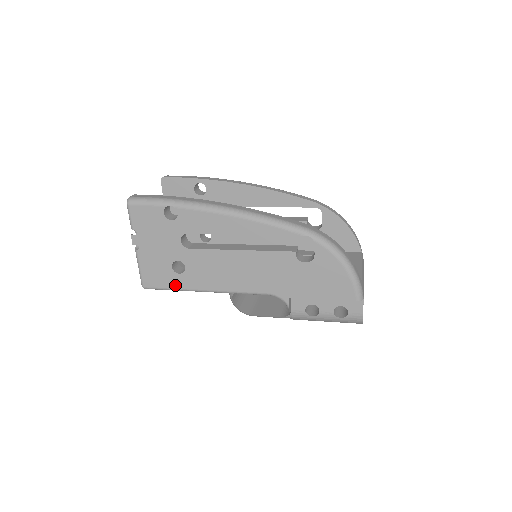
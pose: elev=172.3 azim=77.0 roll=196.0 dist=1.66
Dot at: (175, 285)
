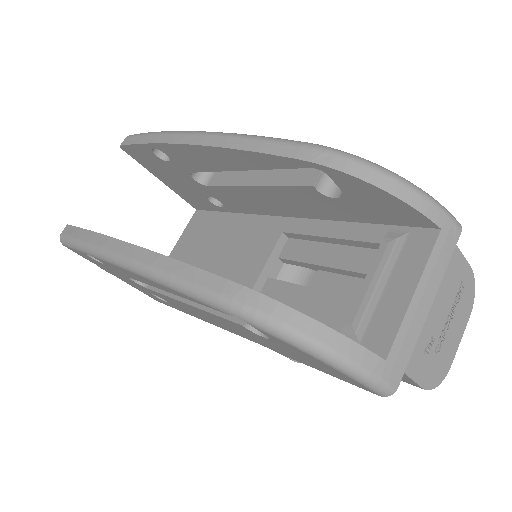
Dot at: (175, 308)
